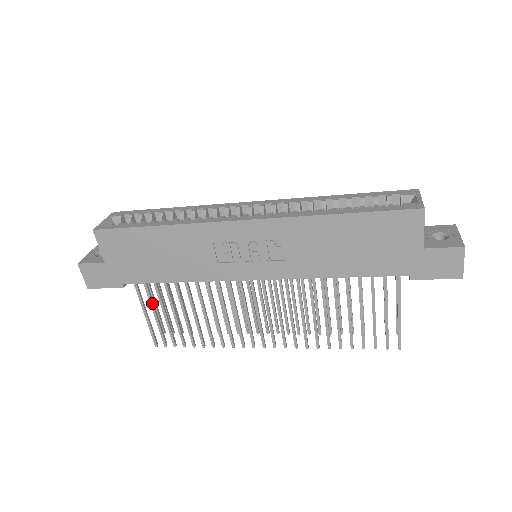
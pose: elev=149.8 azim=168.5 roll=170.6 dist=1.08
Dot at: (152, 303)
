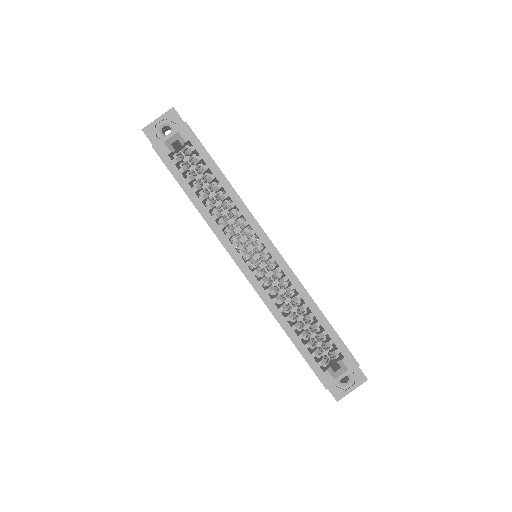
Dot at: occluded
